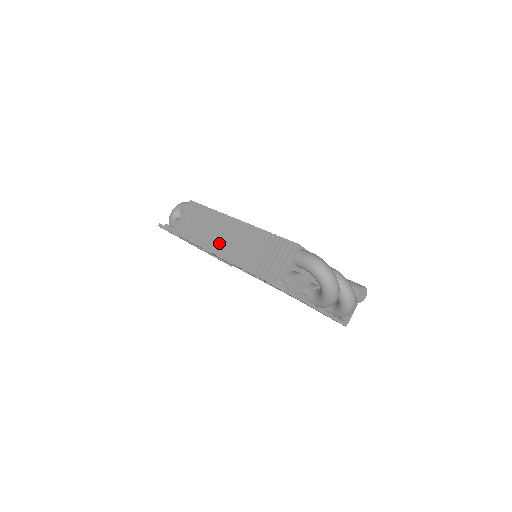
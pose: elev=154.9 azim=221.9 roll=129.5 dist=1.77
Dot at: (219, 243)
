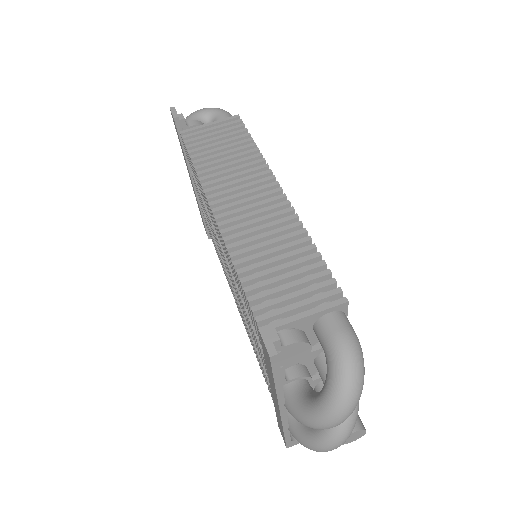
Dot at: (229, 196)
